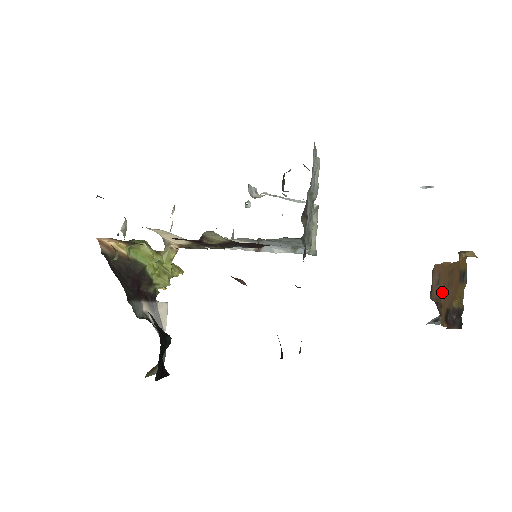
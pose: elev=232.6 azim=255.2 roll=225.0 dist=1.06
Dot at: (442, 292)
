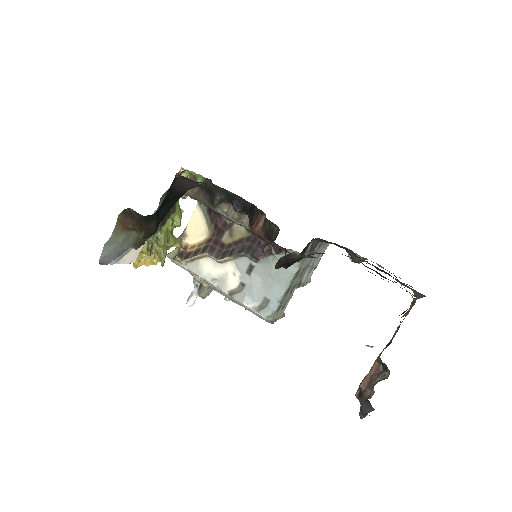
Dot at: occluded
